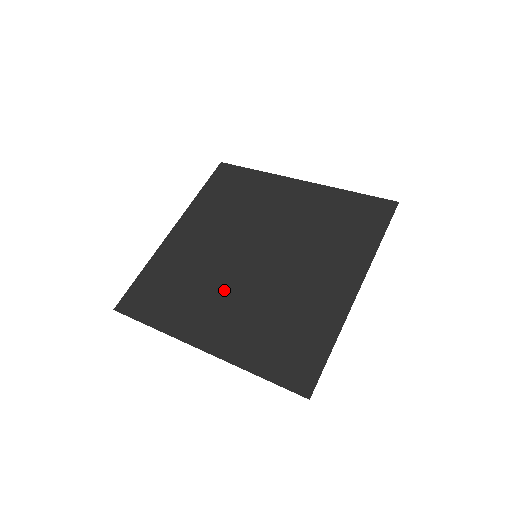
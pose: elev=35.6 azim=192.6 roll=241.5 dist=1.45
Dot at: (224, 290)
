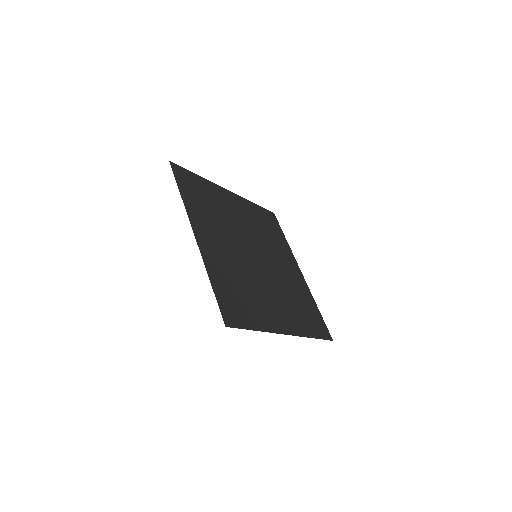
Dot at: (264, 286)
